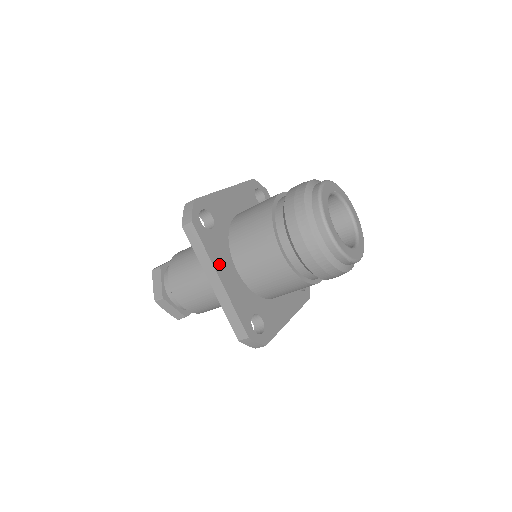
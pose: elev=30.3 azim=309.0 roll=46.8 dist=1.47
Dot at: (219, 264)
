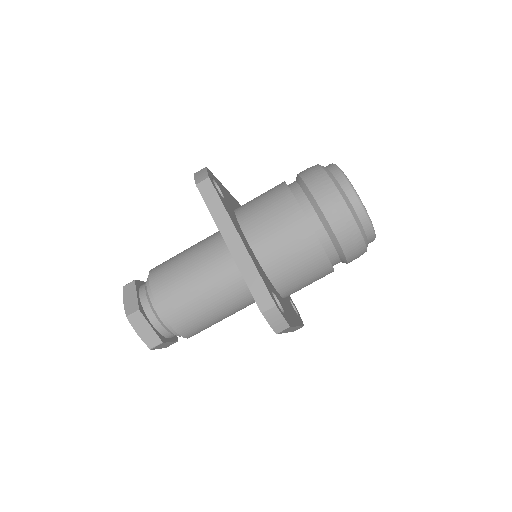
Dot at: (236, 227)
